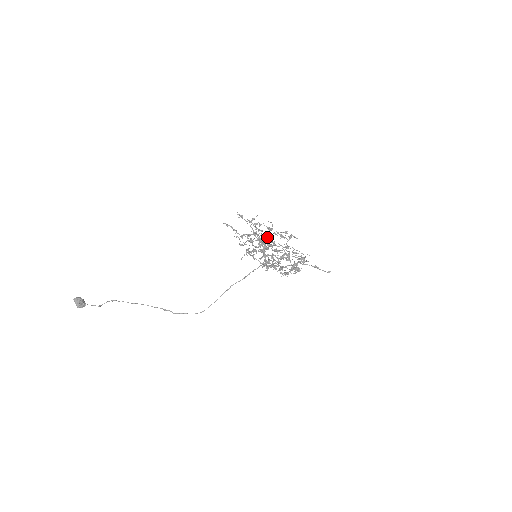
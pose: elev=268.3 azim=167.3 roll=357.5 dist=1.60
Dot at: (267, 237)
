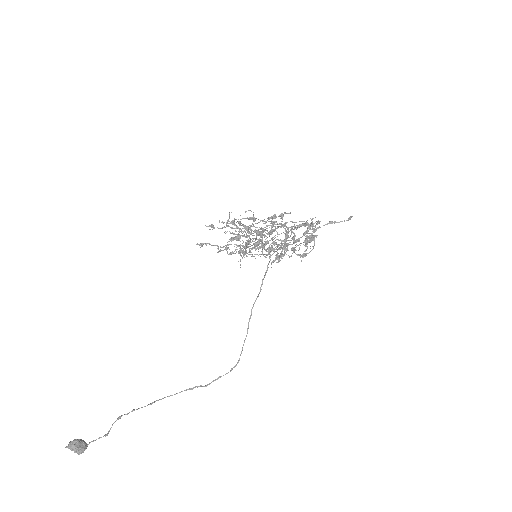
Dot at: occluded
